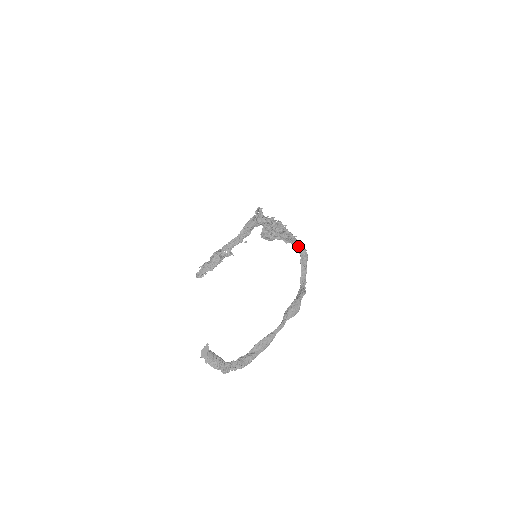
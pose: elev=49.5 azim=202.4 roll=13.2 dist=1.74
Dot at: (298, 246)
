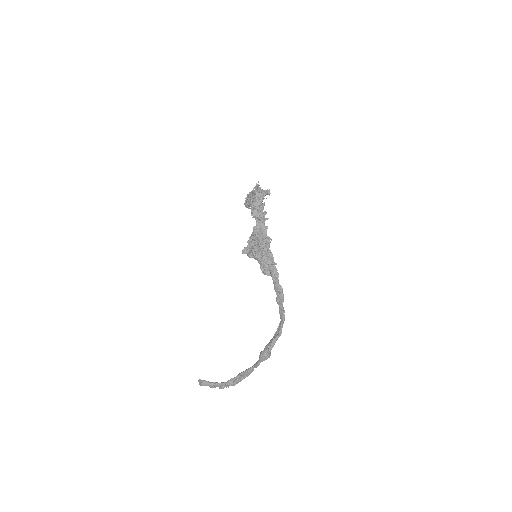
Dot at: occluded
